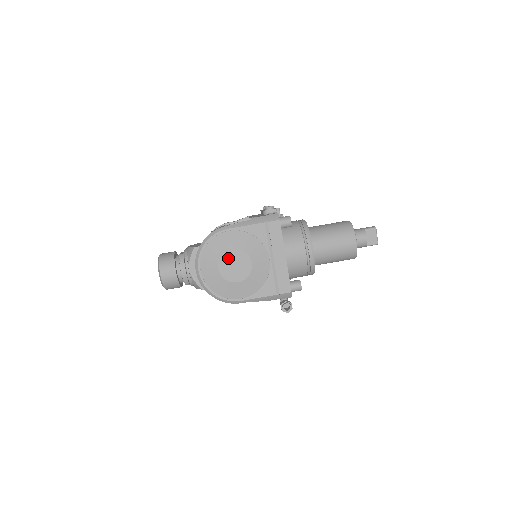
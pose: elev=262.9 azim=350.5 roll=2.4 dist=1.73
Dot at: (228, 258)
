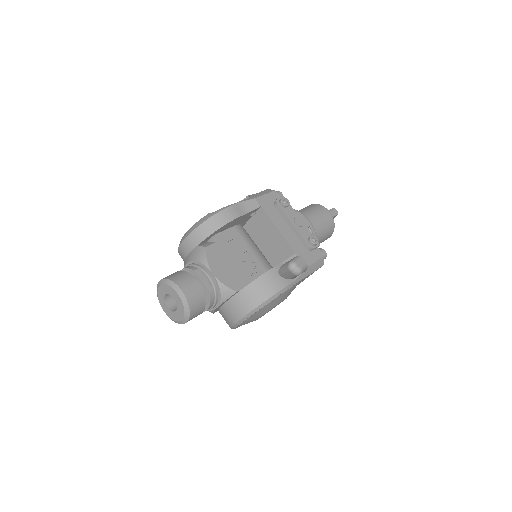
Dot at: occluded
